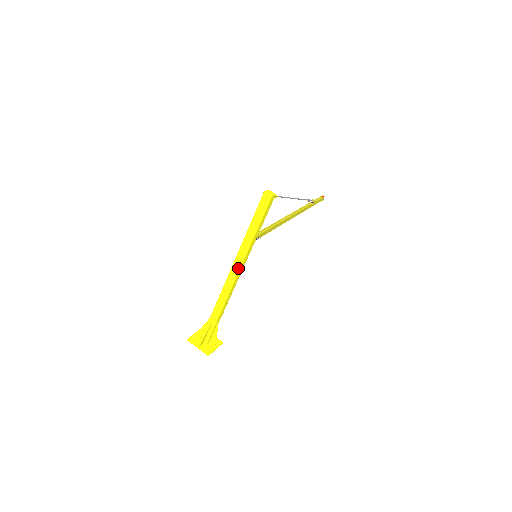
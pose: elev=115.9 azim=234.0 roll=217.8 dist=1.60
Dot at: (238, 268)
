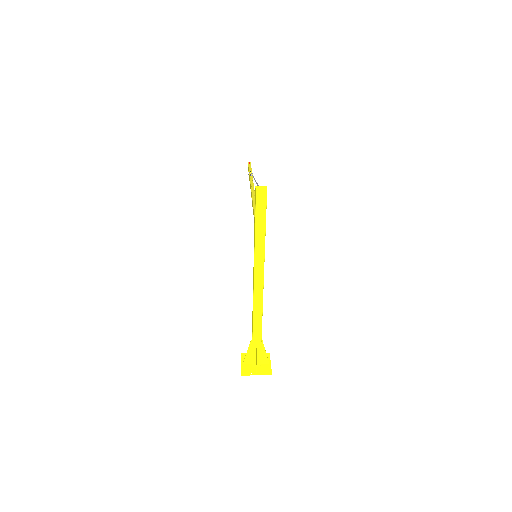
Dot at: (261, 278)
